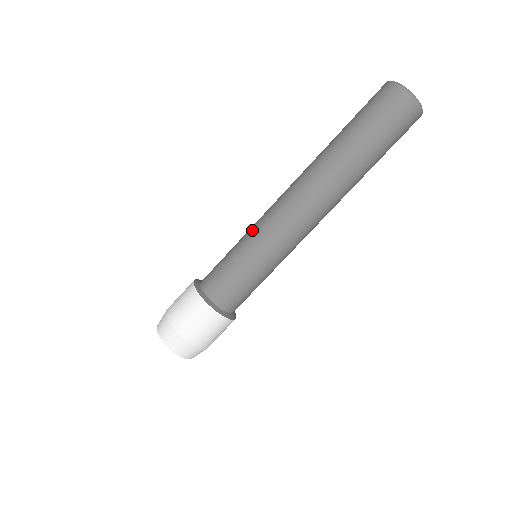
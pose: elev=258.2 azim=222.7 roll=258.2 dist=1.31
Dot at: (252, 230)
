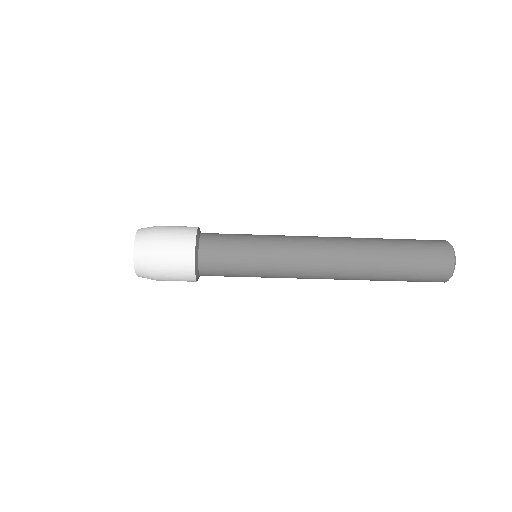
Dot at: (274, 266)
